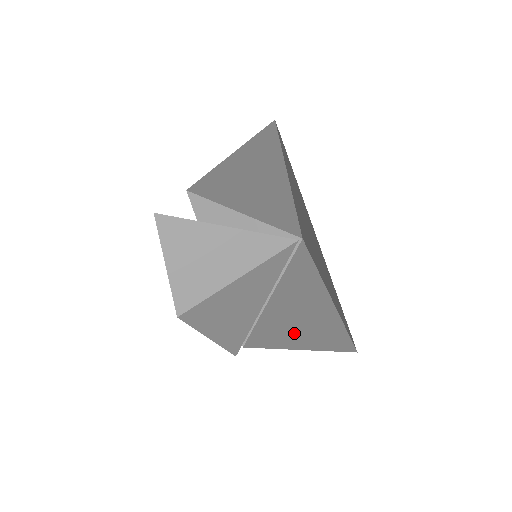
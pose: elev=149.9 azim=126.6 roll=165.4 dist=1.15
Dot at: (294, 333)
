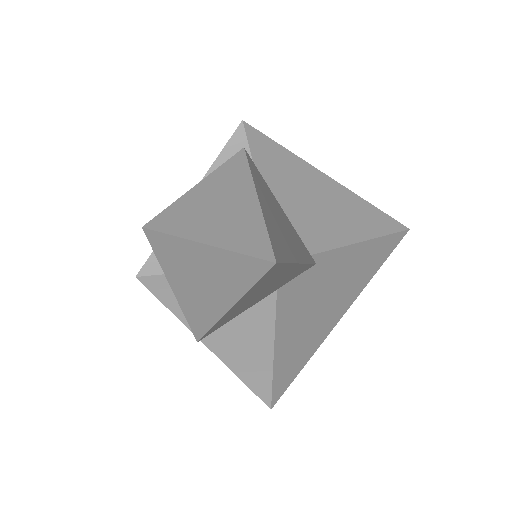
Dot at: (332, 307)
